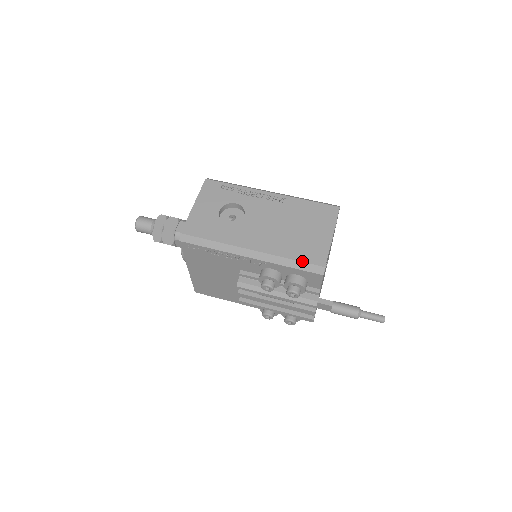
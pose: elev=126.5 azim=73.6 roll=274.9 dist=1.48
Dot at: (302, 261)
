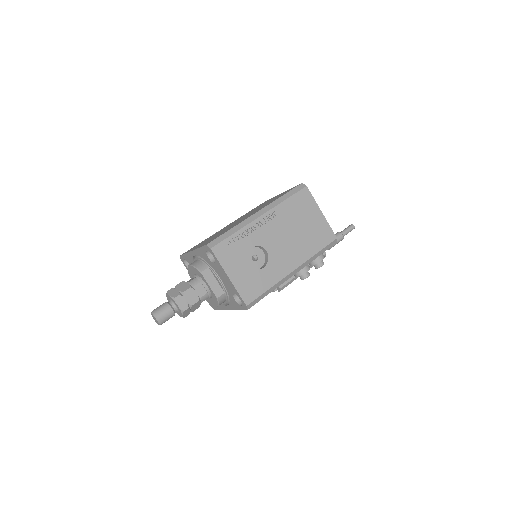
Dot at: (324, 247)
